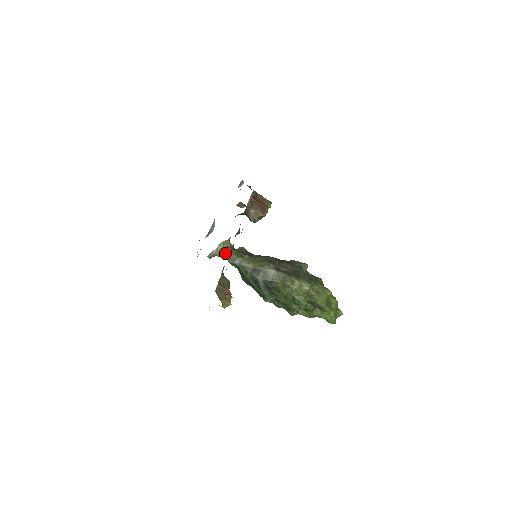
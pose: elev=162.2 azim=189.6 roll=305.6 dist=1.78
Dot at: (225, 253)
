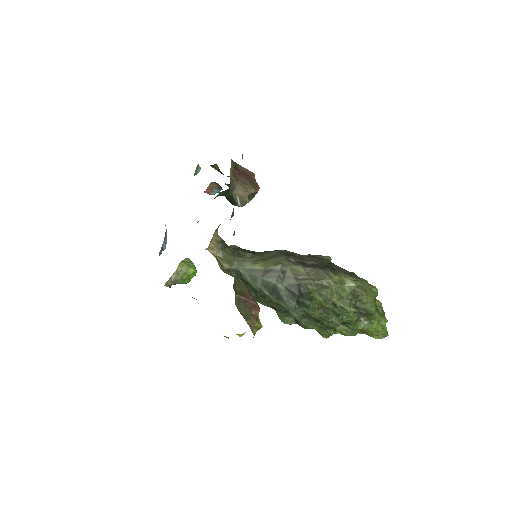
Dot at: (214, 254)
